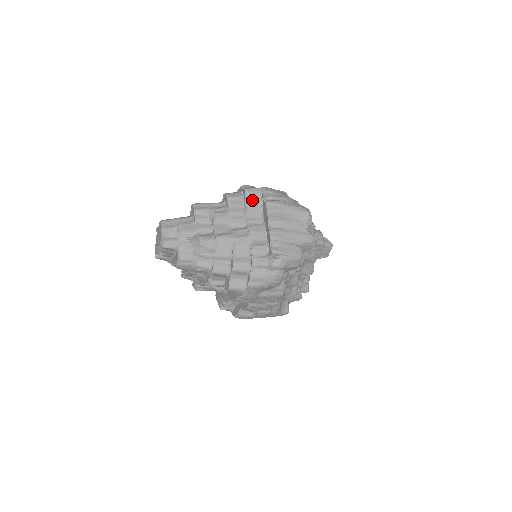
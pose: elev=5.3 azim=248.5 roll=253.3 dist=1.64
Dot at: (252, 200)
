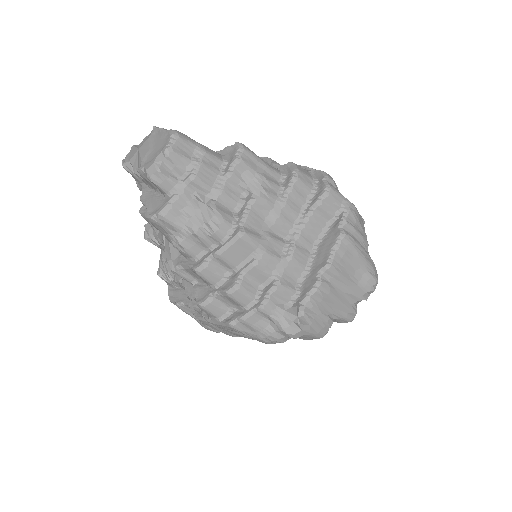
Dot at: (324, 209)
